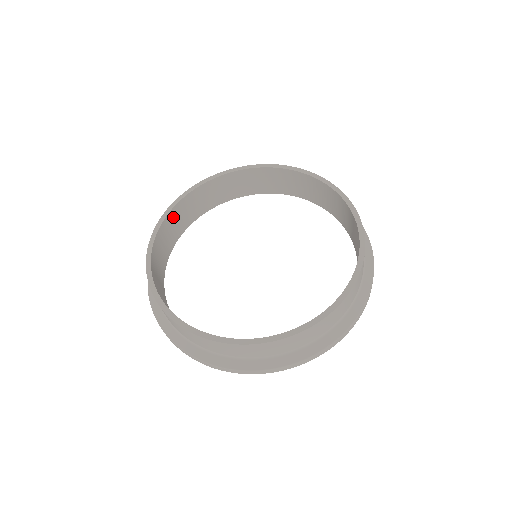
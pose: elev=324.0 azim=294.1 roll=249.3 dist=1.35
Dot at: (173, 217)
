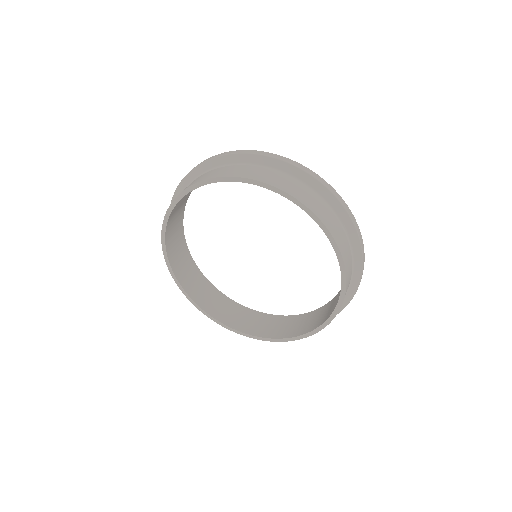
Dot at: (170, 225)
